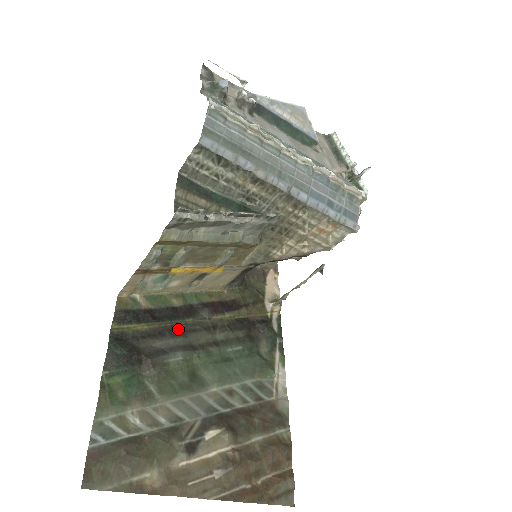
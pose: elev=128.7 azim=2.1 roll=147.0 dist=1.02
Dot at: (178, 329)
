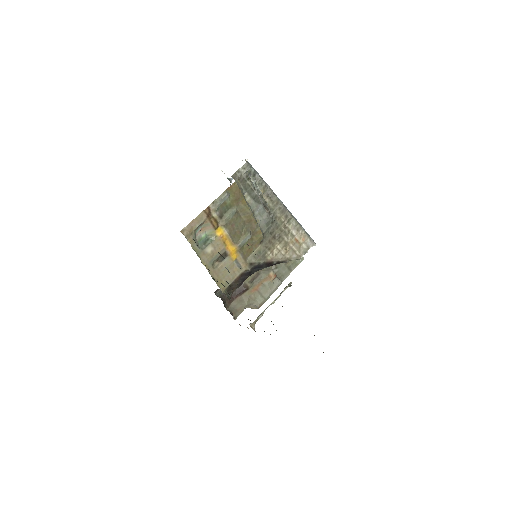
Dot at: occluded
